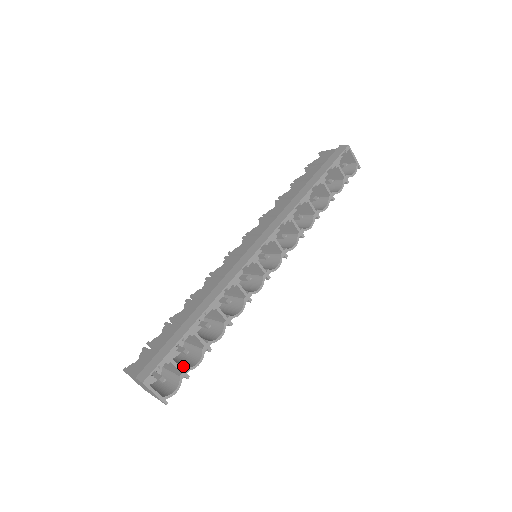
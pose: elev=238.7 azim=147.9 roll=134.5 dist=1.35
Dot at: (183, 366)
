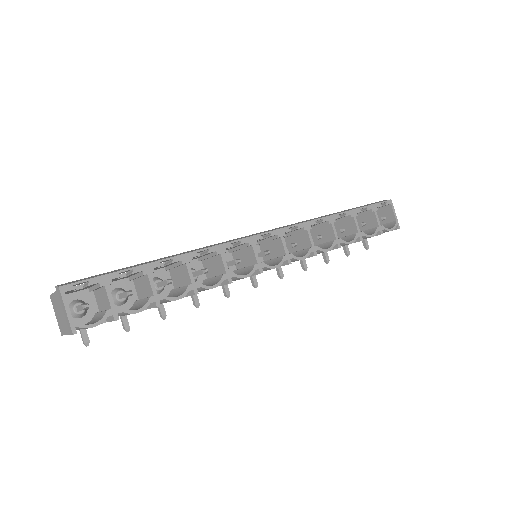
Dot at: occluded
